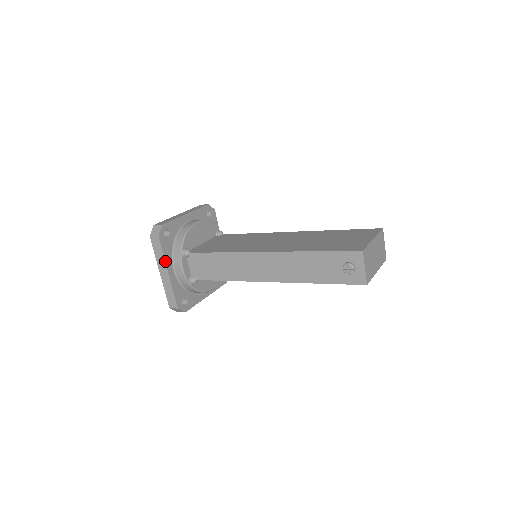
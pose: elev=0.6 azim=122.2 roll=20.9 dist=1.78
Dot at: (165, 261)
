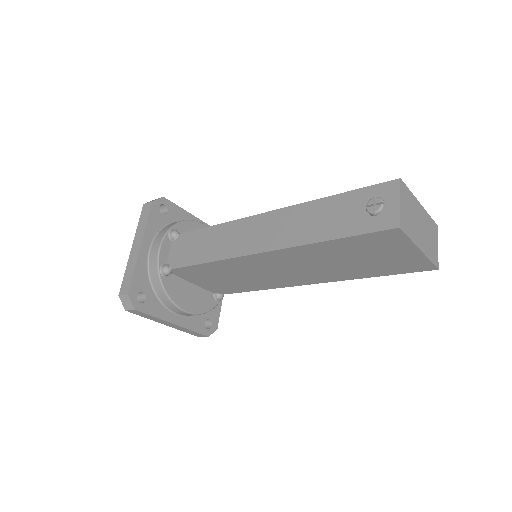
Dot at: (145, 231)
